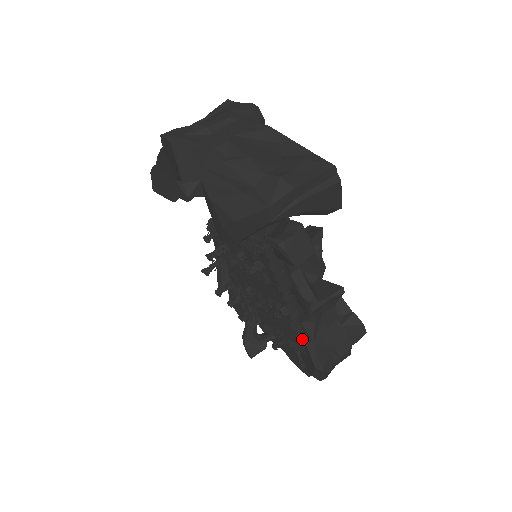
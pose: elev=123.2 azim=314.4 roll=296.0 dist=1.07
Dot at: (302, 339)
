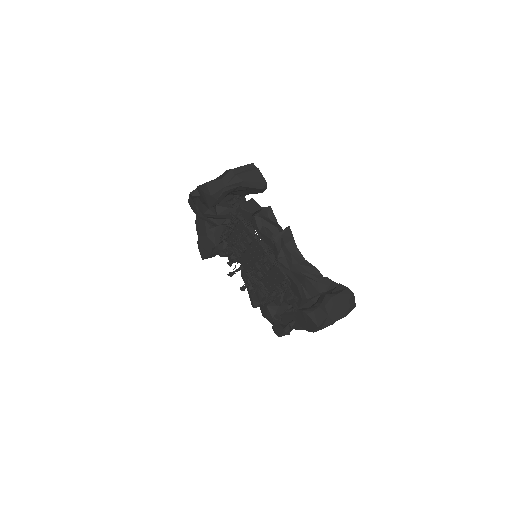
Dot at: (285, 273)
